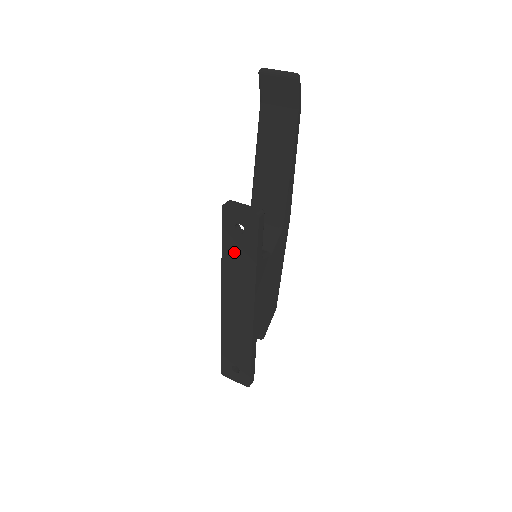
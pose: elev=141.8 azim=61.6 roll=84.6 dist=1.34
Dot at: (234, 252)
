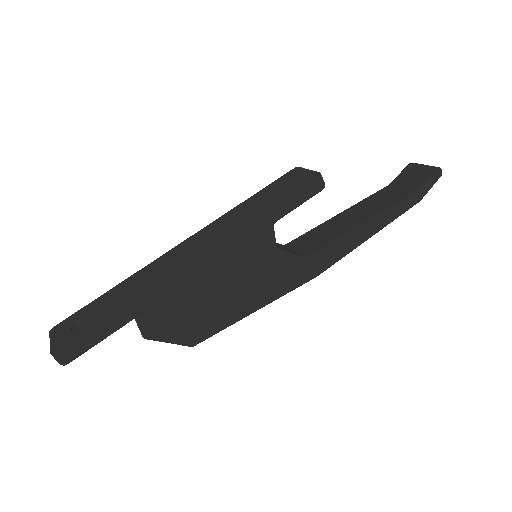
Dot at: (257, 201)
